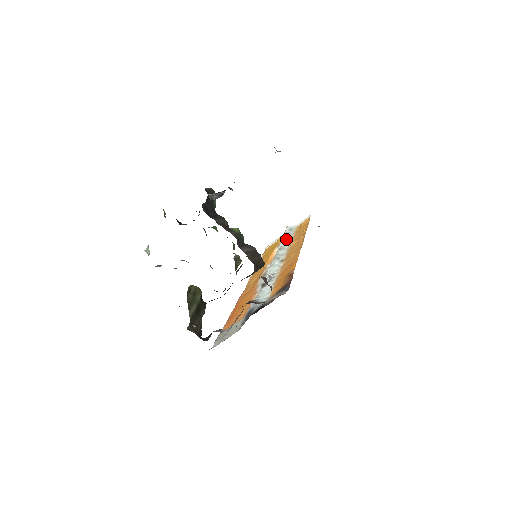
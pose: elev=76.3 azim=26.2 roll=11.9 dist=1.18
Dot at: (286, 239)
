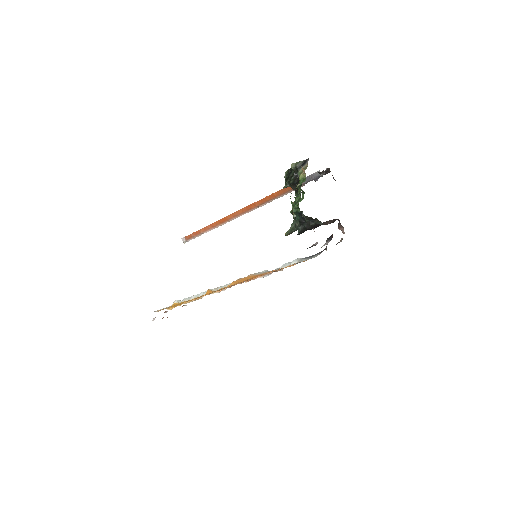
Dot at: occluded
